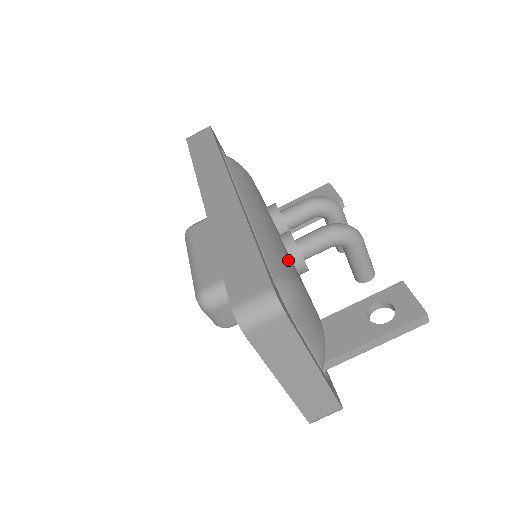
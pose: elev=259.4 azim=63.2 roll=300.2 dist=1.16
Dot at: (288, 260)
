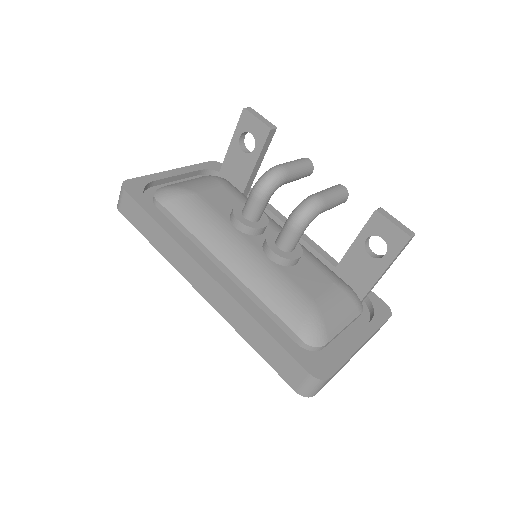
Dot at: (291, 291)
